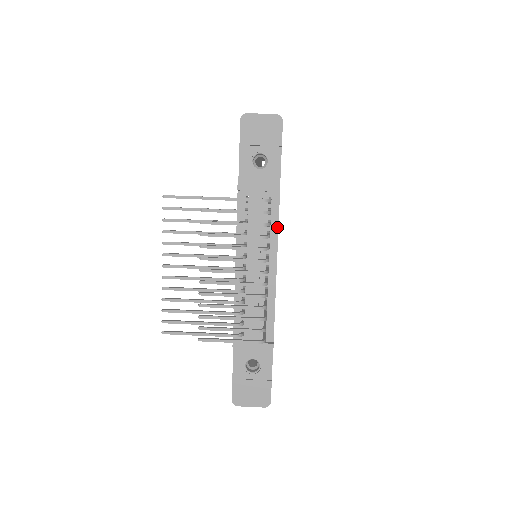
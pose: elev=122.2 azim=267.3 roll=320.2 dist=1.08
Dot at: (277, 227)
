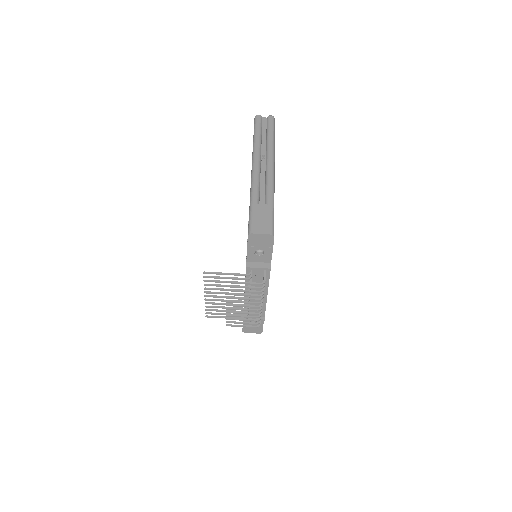
Dot at: (268, 280)
